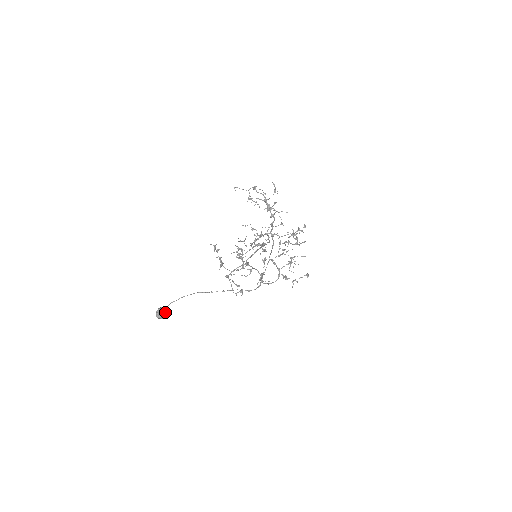
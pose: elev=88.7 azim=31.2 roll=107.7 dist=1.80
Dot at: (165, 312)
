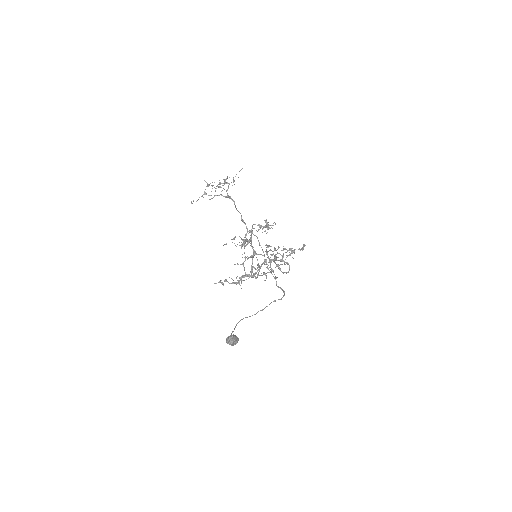
Dot at: (234, 336)
